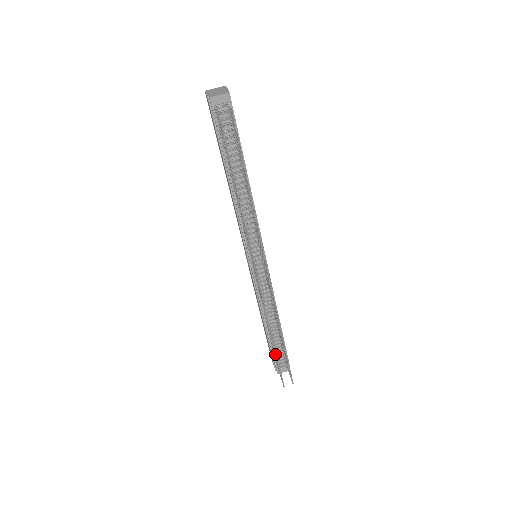
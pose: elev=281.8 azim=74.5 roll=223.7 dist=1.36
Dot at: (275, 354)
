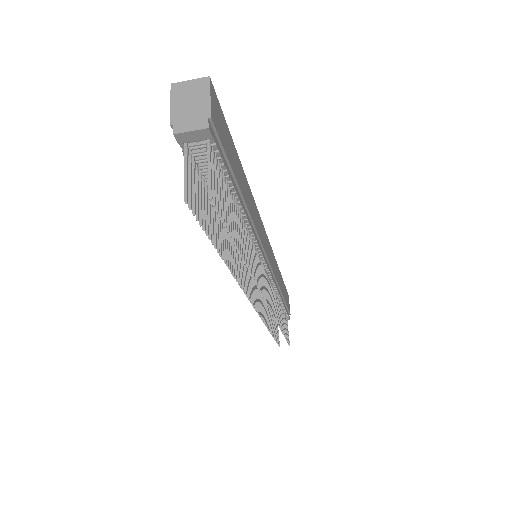
Dot at: (272, 328)
